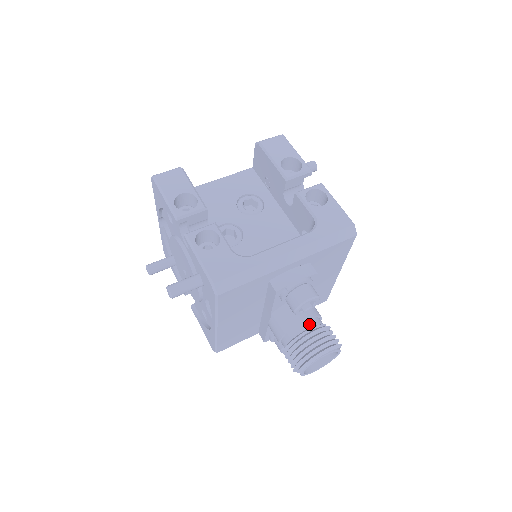
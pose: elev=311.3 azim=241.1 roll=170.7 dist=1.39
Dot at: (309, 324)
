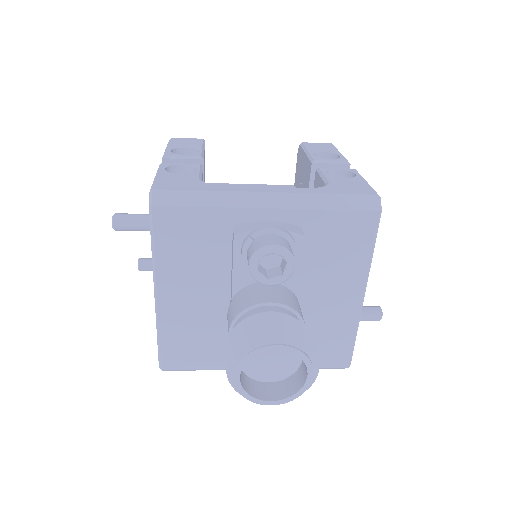
Dot at: (274, 310)
